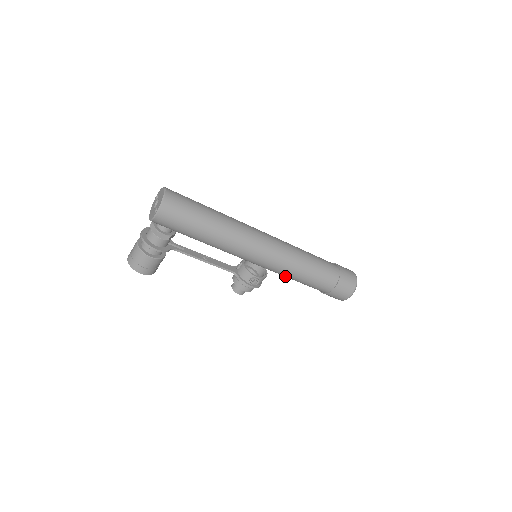
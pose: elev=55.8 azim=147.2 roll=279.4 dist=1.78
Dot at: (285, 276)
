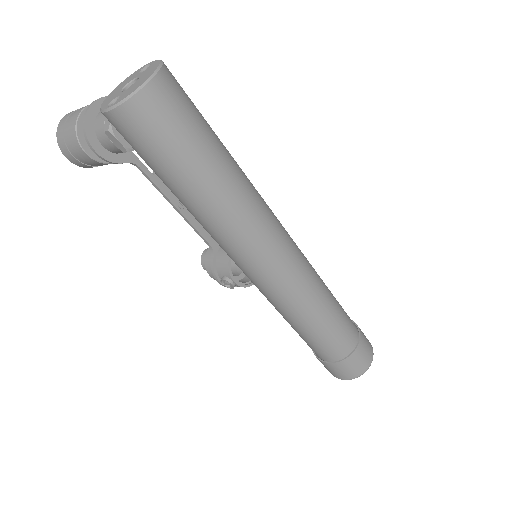
Dot at: occluded
